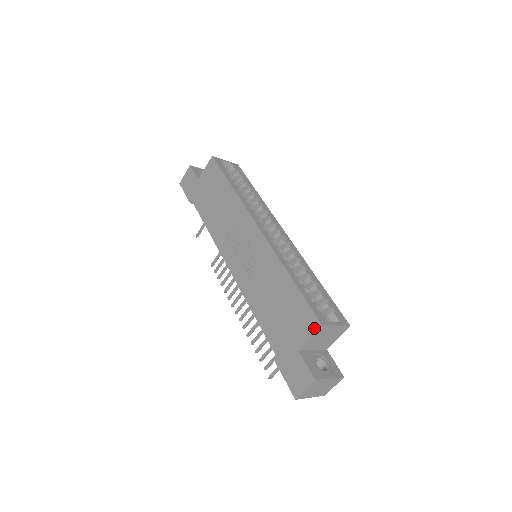
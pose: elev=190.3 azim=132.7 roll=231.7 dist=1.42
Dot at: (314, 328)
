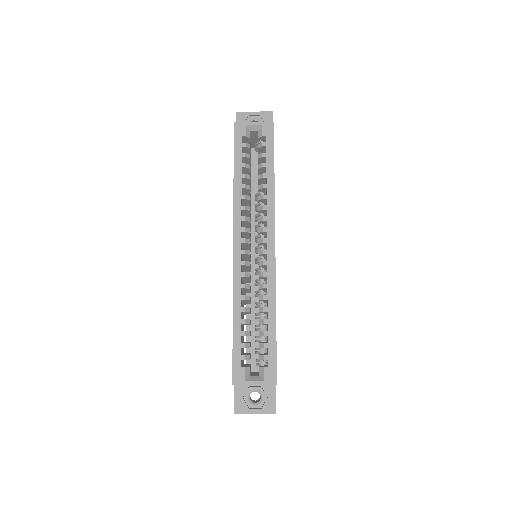
Dot at: occluded
